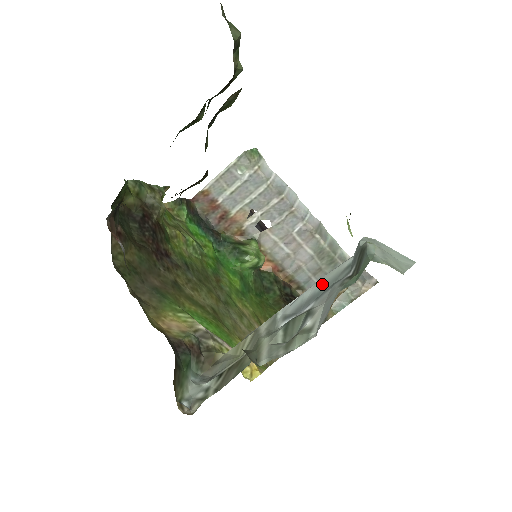
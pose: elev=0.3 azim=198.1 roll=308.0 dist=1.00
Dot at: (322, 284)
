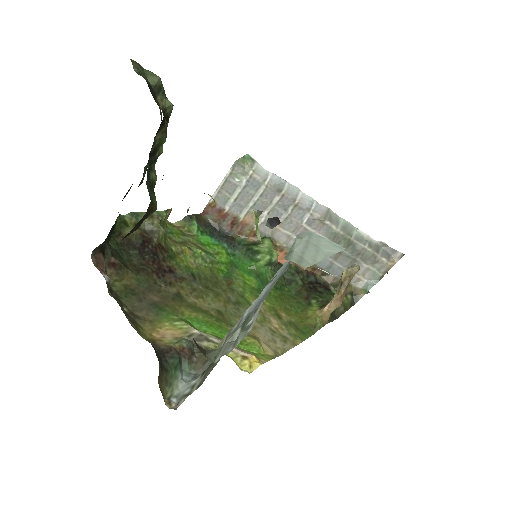
Dot at: (273, 281)
